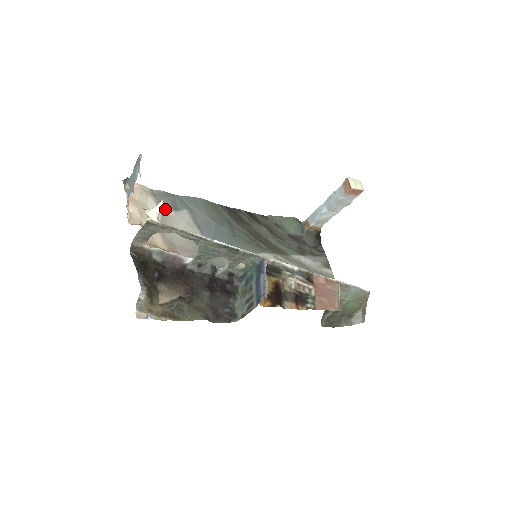
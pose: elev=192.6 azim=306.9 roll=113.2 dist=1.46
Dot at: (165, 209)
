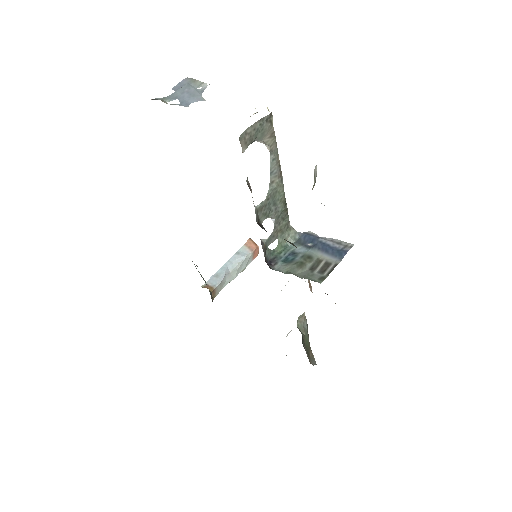
Dot at: occluded
